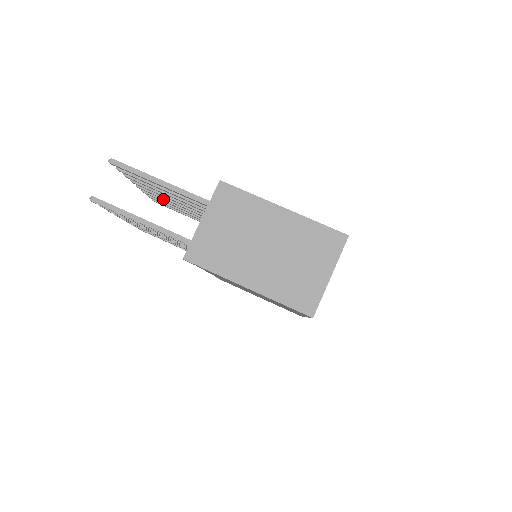
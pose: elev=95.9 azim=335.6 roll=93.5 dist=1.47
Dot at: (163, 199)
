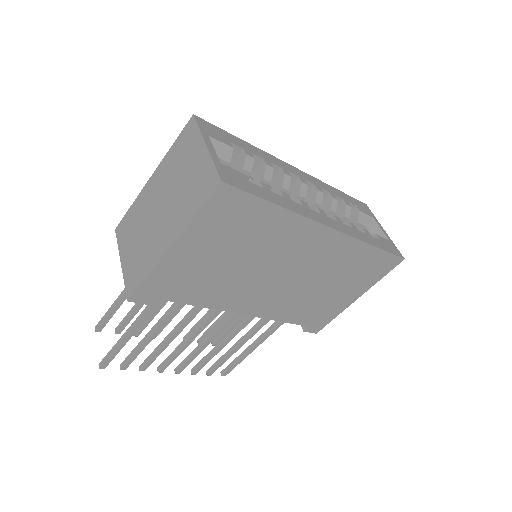
Dot at: occluded
